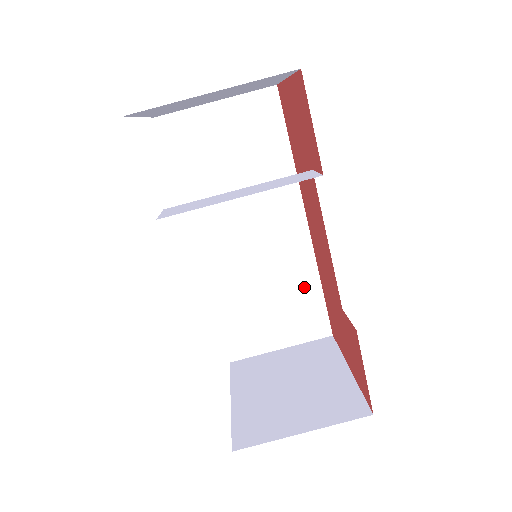
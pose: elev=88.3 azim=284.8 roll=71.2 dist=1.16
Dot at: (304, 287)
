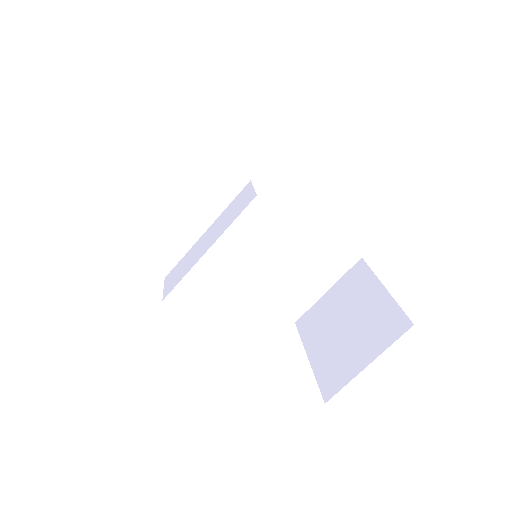
Dot at: (314, 238)
